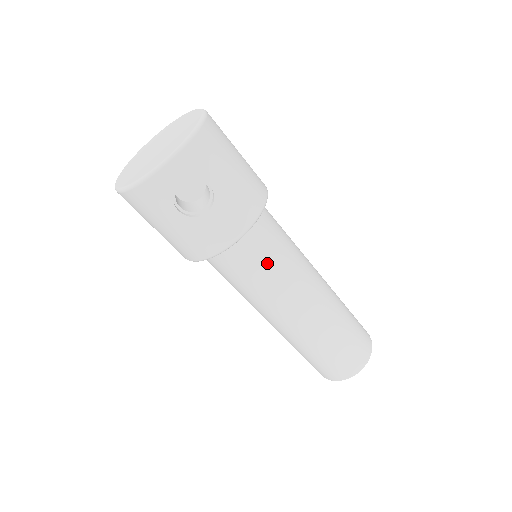
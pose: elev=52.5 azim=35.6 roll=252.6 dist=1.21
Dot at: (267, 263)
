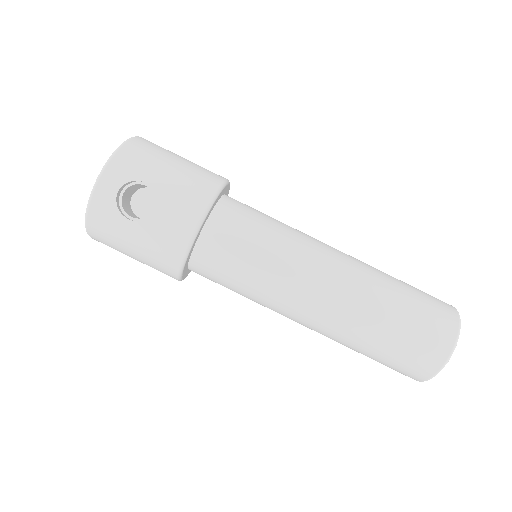
Dot at: (251, 246)
